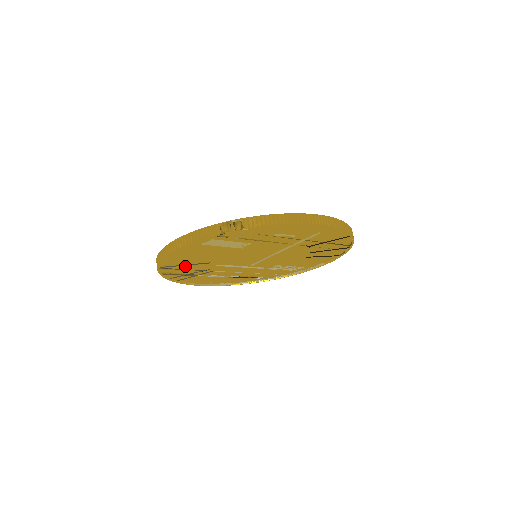
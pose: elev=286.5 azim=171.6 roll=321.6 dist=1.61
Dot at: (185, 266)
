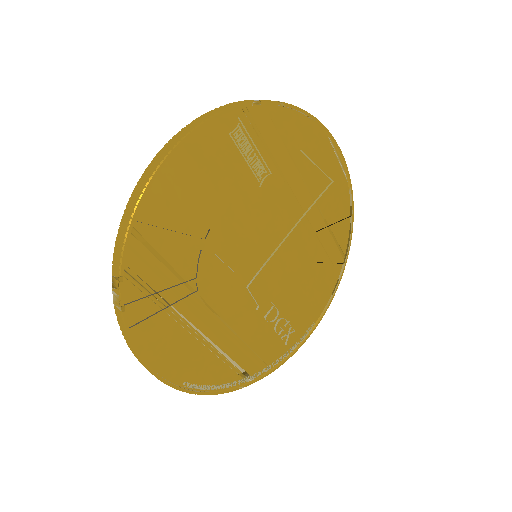
Dot at: (168, 241)
